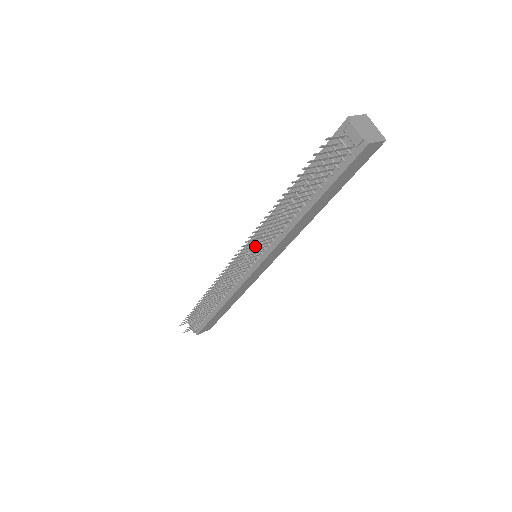
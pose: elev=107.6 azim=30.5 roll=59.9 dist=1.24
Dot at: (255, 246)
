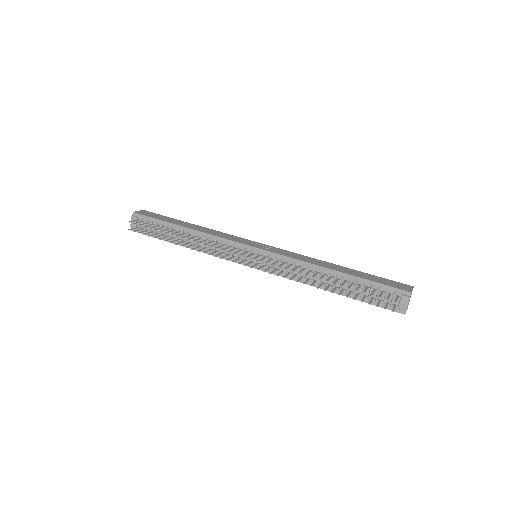
Dot at: (278, 275)
